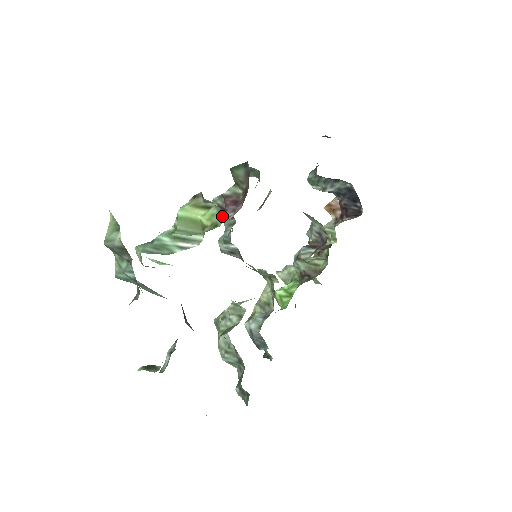
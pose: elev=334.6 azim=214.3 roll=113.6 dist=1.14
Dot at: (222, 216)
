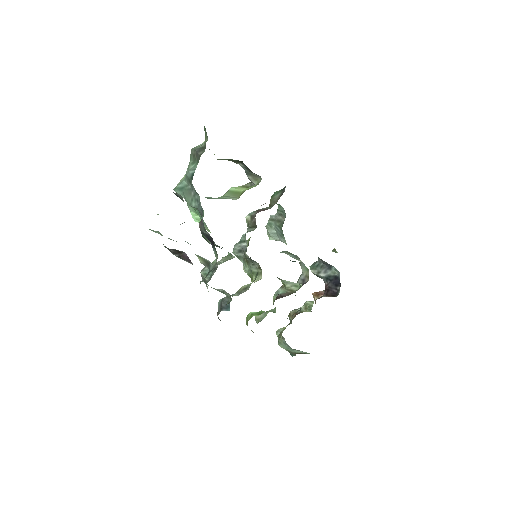
Dot at: occluded
